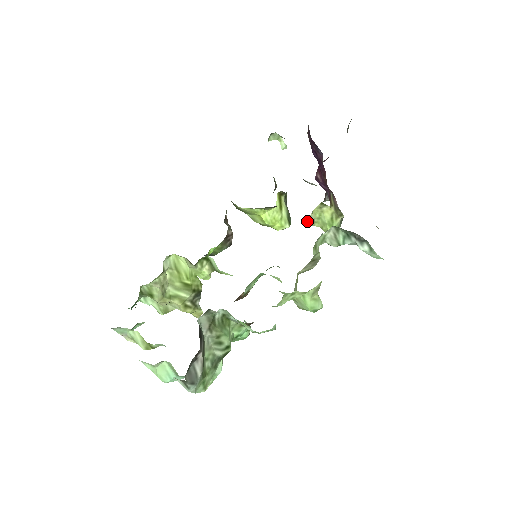
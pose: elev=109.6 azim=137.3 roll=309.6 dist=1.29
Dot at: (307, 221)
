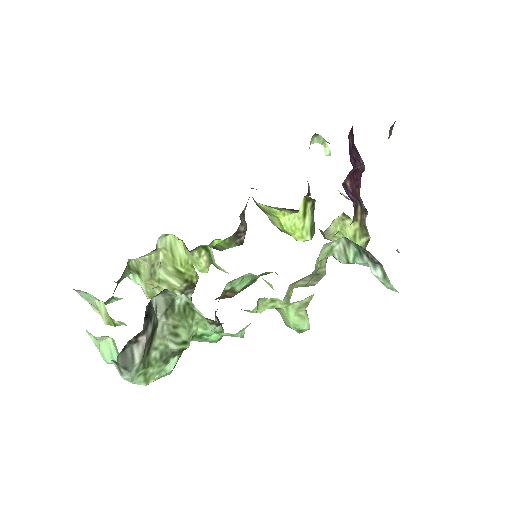
Dot at: (324, 231)
